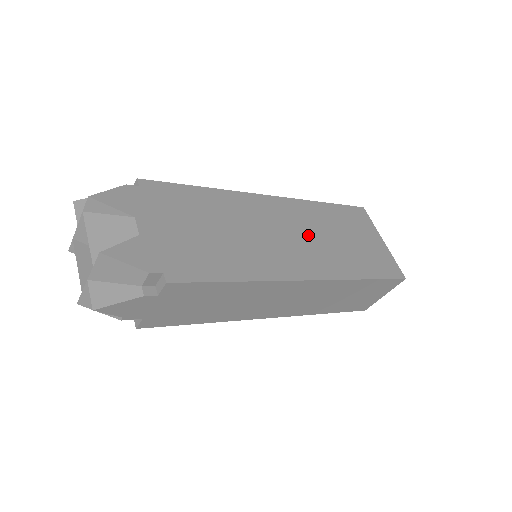
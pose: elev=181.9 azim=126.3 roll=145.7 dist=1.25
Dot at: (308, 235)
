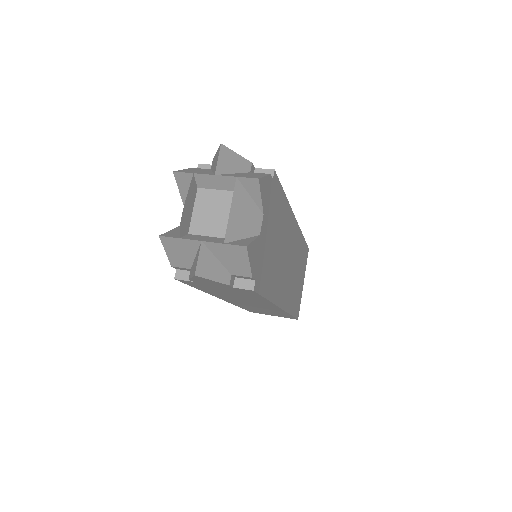
Dot at: (293, 266)
